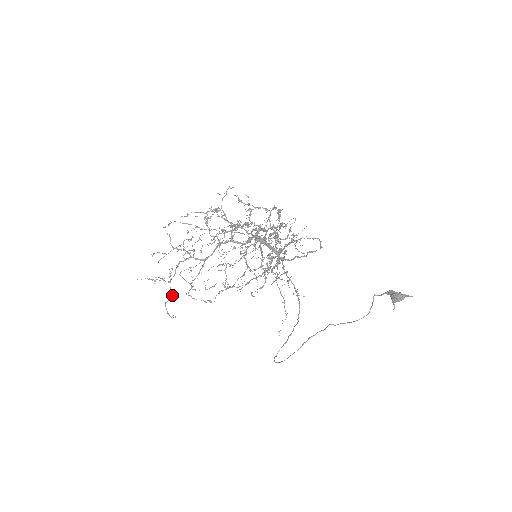
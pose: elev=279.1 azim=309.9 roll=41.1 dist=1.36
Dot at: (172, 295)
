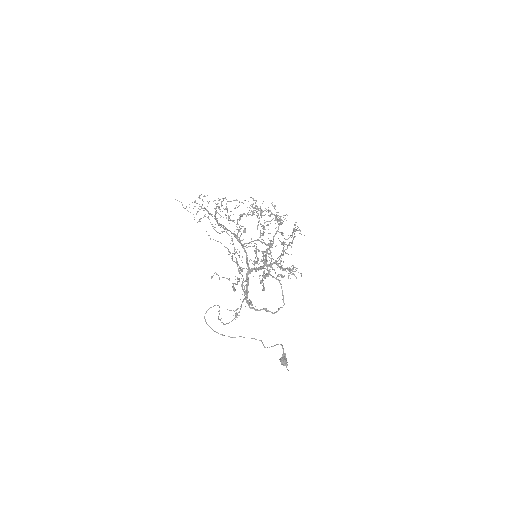
Dot at: occluded
